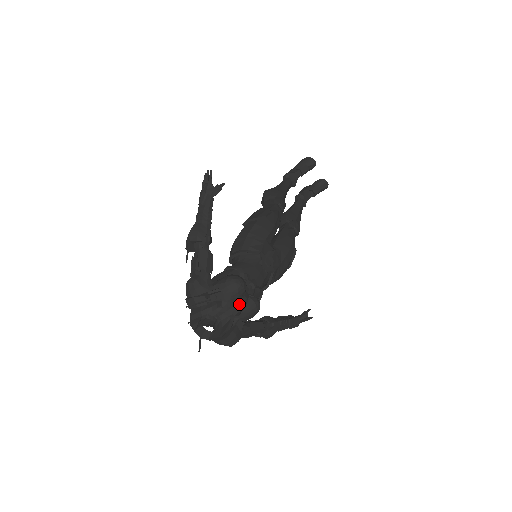
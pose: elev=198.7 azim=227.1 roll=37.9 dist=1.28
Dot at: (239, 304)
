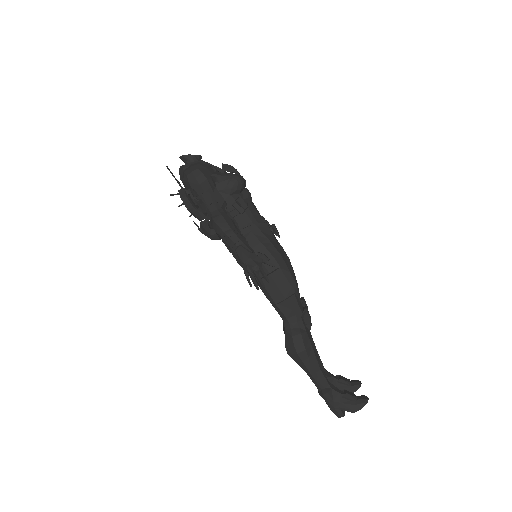
Dot at: (232, 167)
